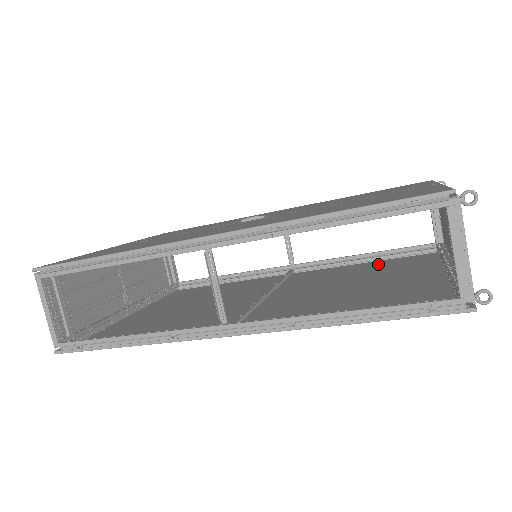
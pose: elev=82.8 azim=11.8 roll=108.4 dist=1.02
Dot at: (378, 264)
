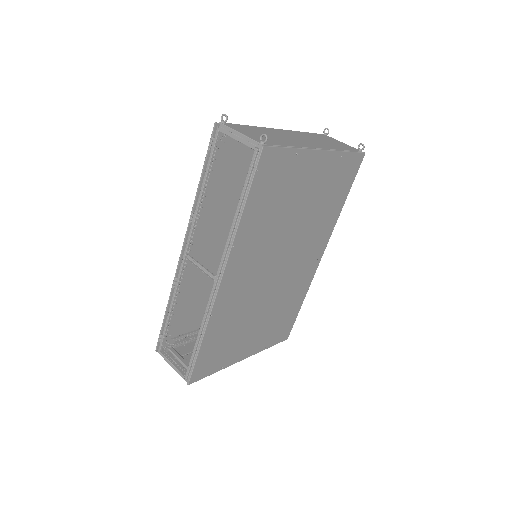
Dot at: (336, 199)
